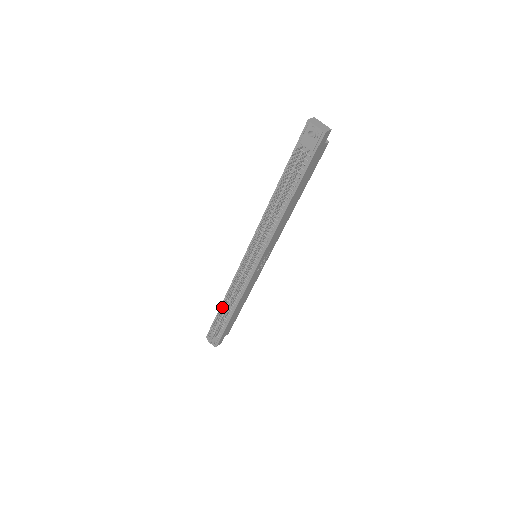
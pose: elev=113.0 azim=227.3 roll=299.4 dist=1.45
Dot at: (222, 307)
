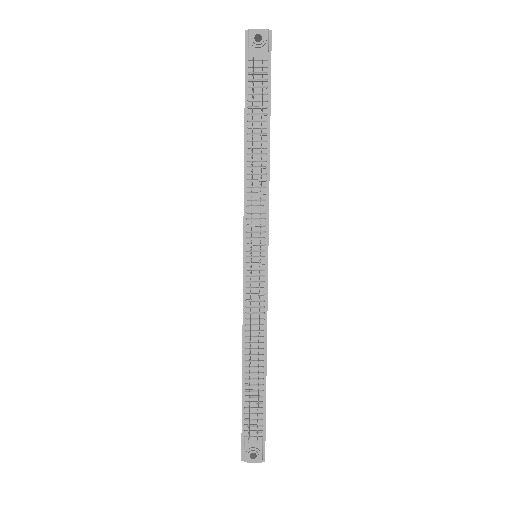
Dot at: (249, 368)
